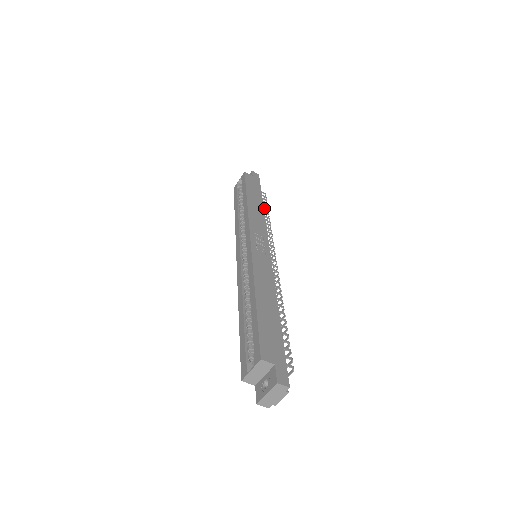
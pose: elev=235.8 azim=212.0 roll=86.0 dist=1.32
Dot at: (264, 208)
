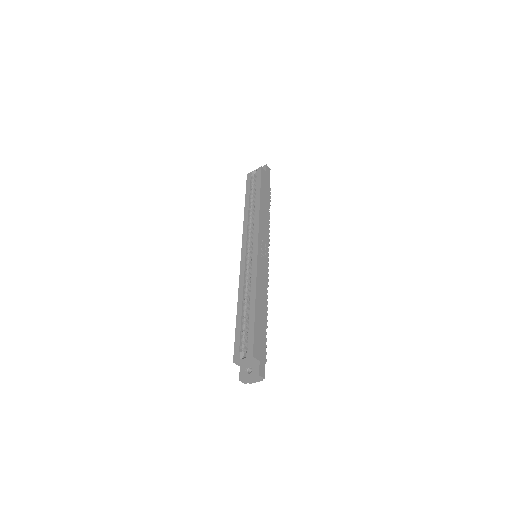
Dot at: occluded
